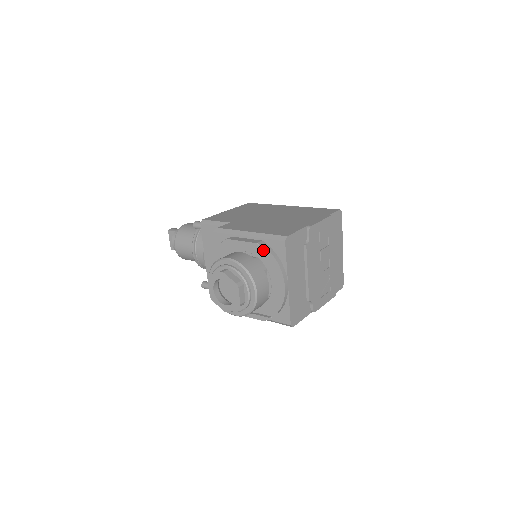
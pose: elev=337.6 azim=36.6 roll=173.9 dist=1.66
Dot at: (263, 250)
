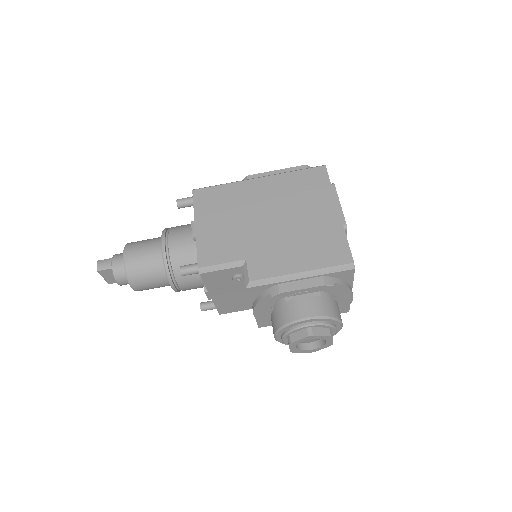
Dot at: (329, 285)
